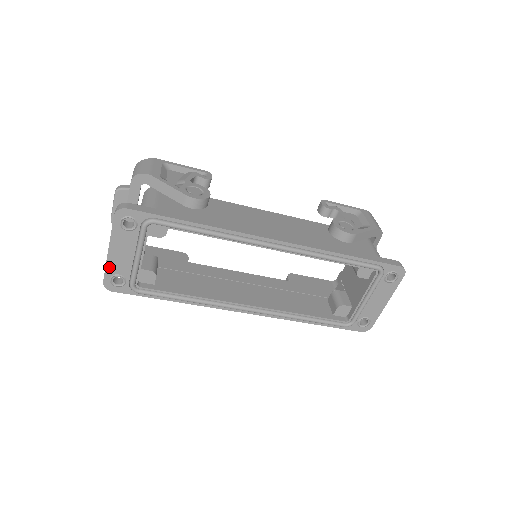
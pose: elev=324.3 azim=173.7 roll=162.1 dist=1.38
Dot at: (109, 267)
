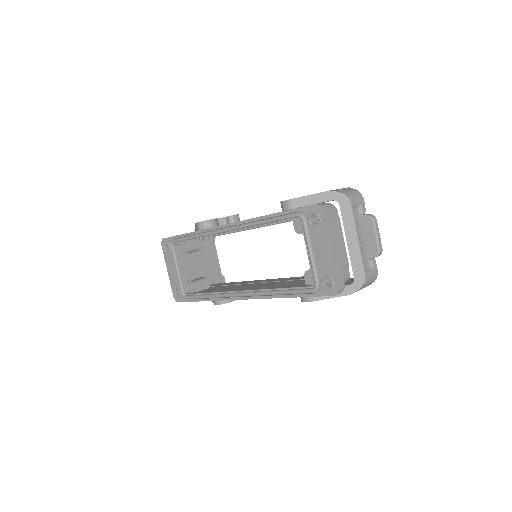
Dot at: (172, 283)
